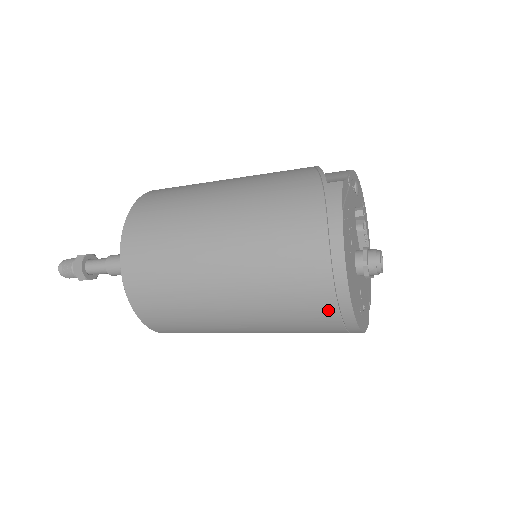
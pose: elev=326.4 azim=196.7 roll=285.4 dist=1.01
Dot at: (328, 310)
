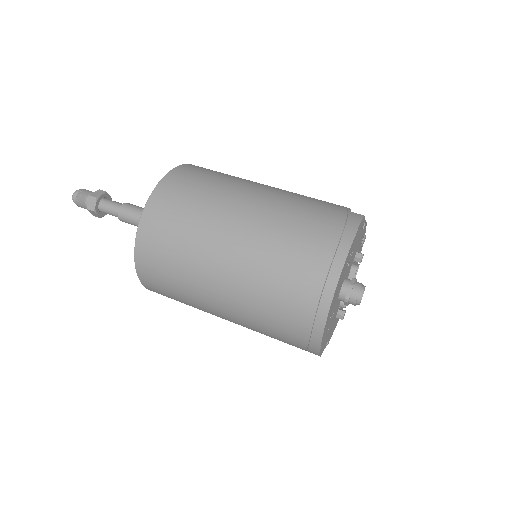
Dot at: (308, 302)
